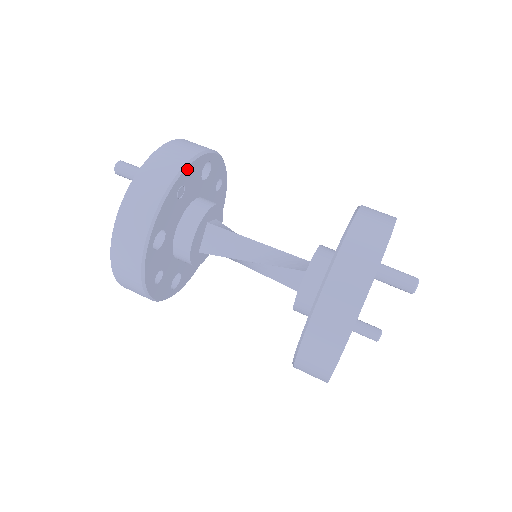
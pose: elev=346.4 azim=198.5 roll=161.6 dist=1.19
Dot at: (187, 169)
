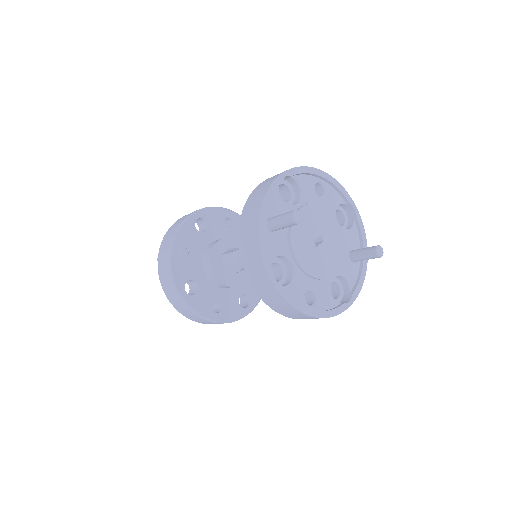
Dot at: (177, 238)
